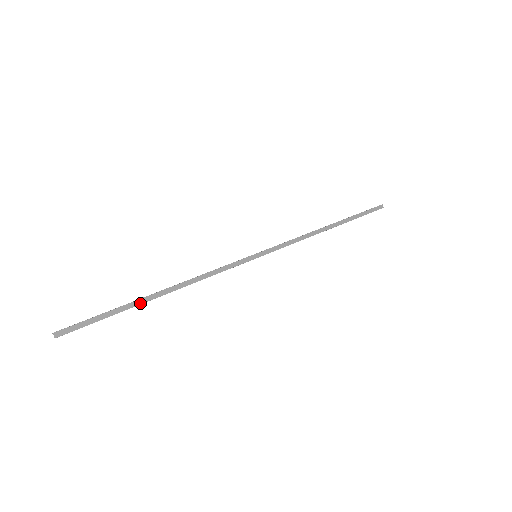
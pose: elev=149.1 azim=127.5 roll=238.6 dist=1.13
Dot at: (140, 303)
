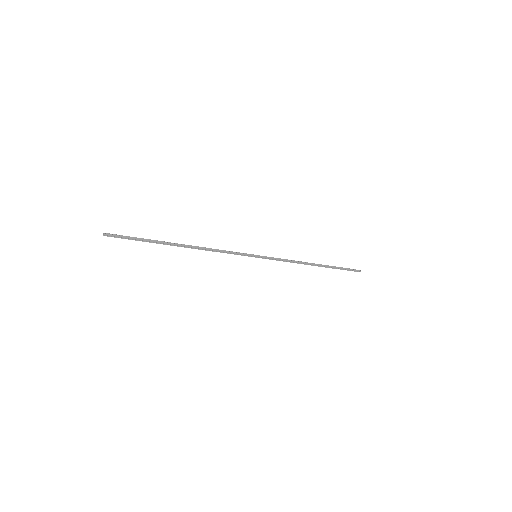
Dot at: (167, 242)
